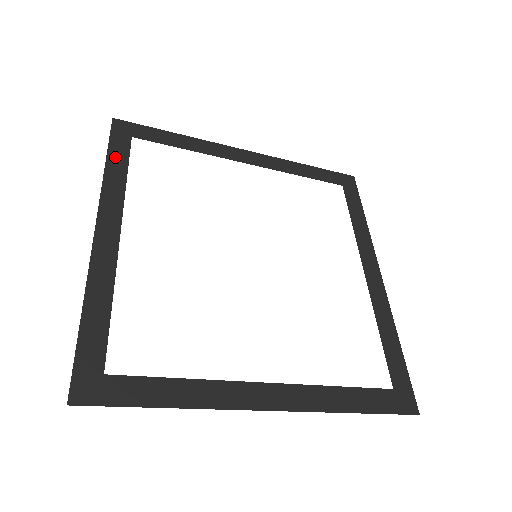
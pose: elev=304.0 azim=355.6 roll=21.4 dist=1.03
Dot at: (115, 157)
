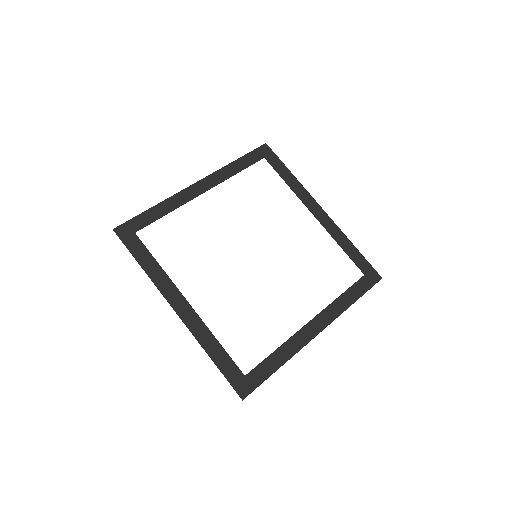
Dot at: (244, 160)
